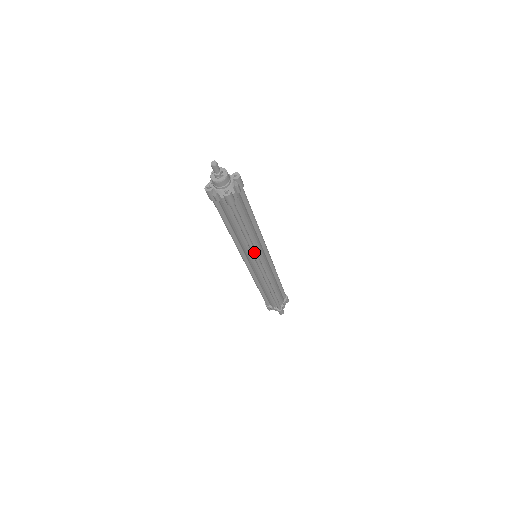
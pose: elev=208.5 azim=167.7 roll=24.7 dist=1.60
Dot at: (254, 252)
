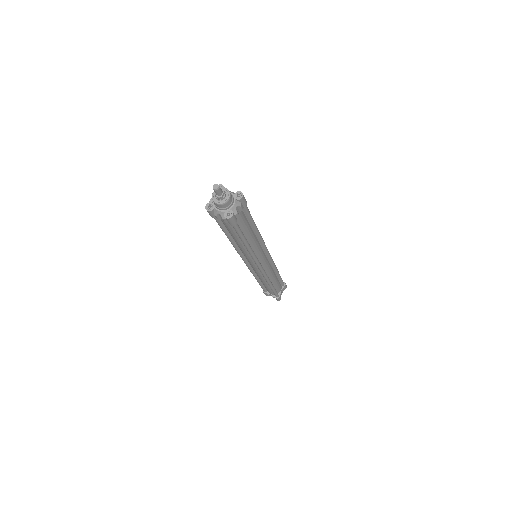
Dot at: (254, 258)
